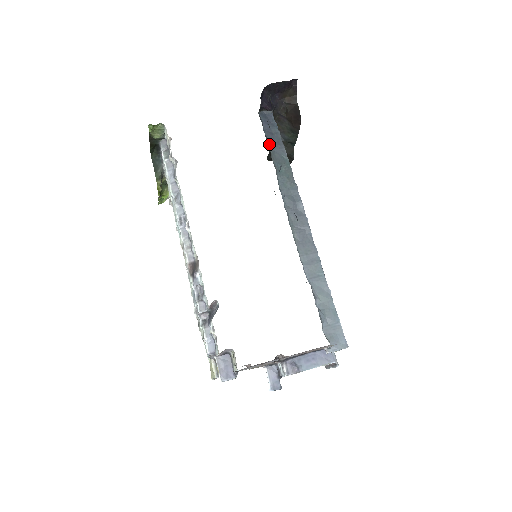
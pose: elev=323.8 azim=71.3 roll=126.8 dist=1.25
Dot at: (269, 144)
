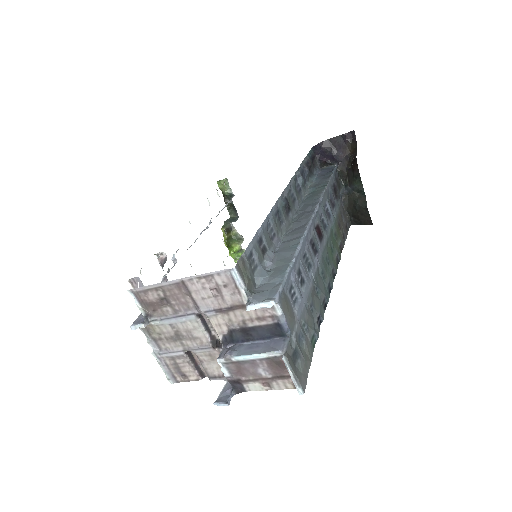
Dot at: (314, 180)
